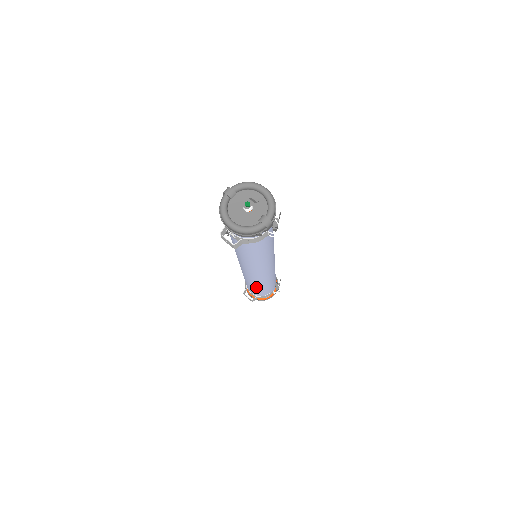
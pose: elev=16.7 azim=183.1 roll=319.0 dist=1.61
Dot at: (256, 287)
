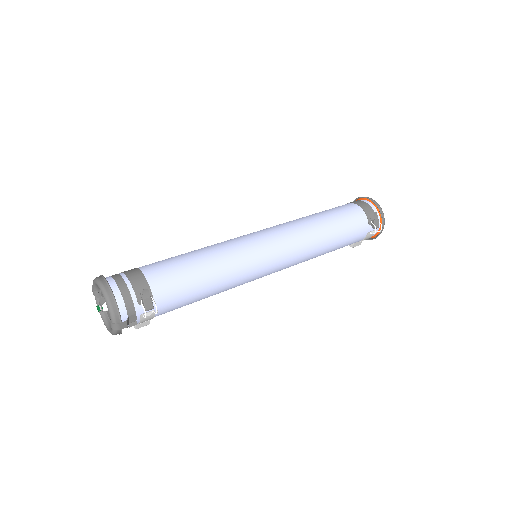
Dot at: occluded
